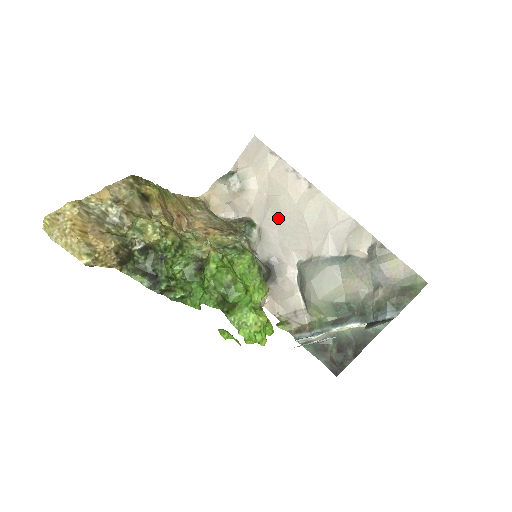
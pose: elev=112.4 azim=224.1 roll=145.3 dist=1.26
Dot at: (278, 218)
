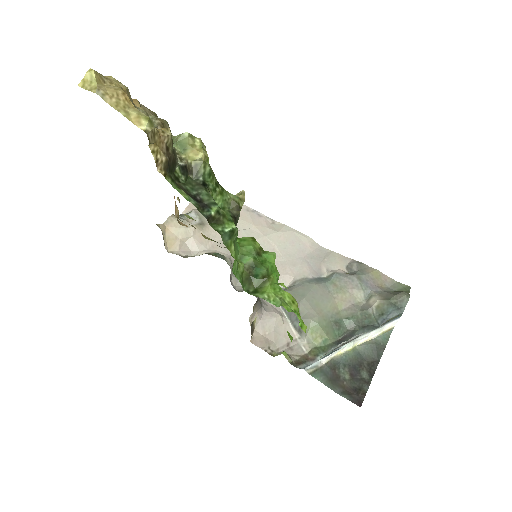
Dot at: occluded
